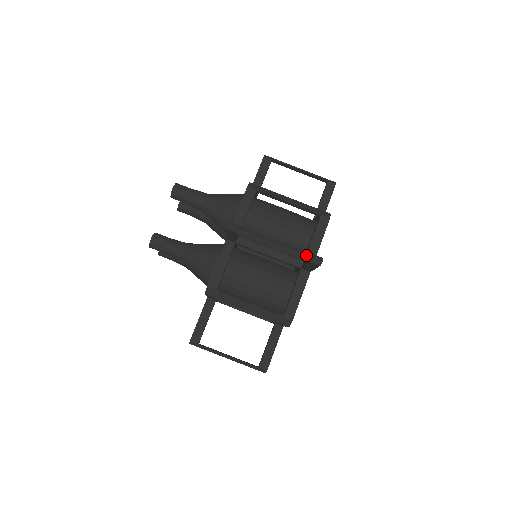
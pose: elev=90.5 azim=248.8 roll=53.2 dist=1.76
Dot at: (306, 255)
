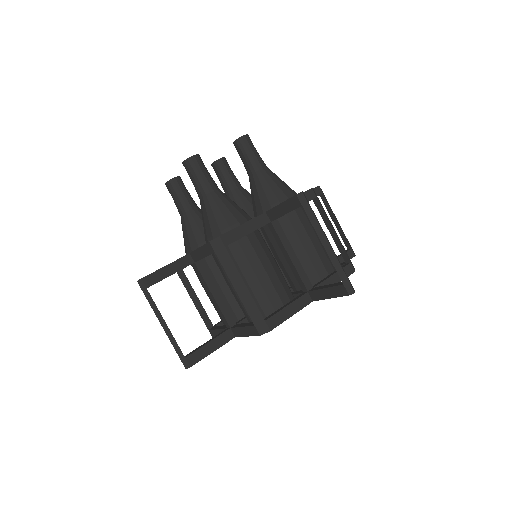
Dot at: (346, 275)
